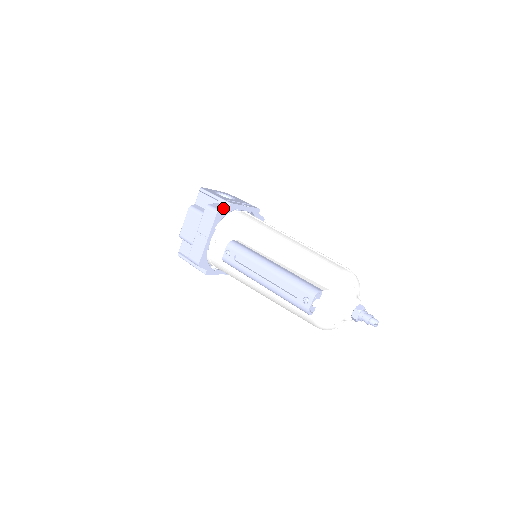
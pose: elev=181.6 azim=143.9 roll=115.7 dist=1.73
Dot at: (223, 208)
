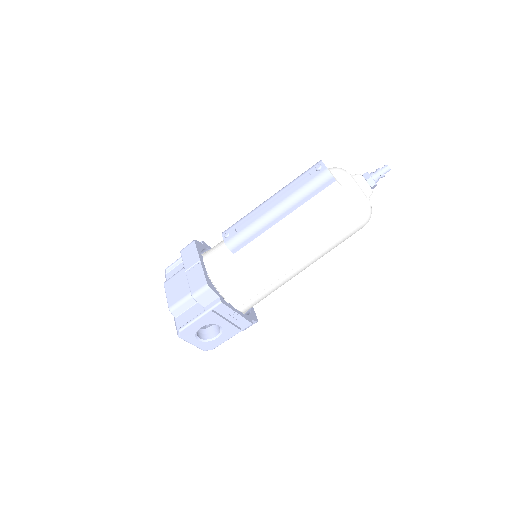
Dot at: occluded
